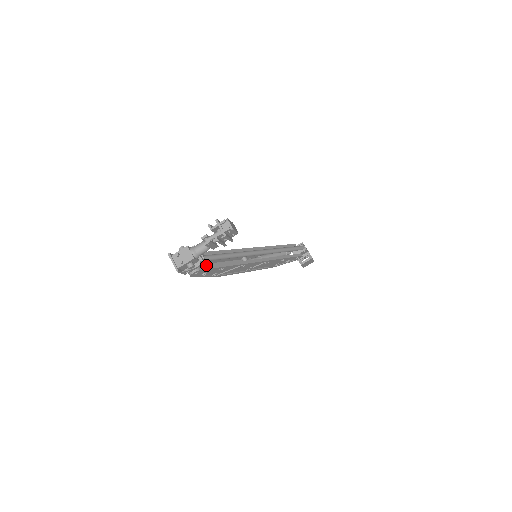
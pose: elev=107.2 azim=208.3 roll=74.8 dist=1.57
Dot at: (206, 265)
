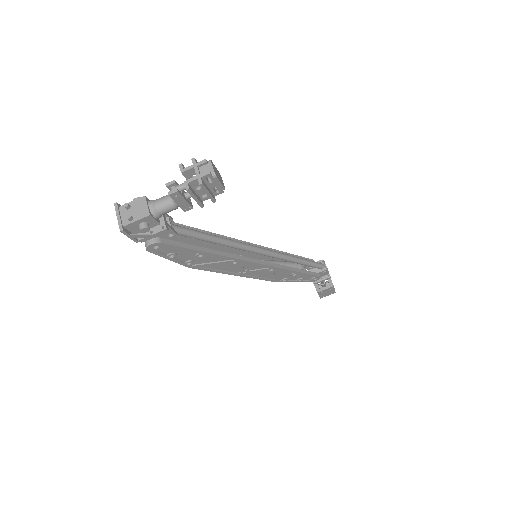
Dot at: occluded
